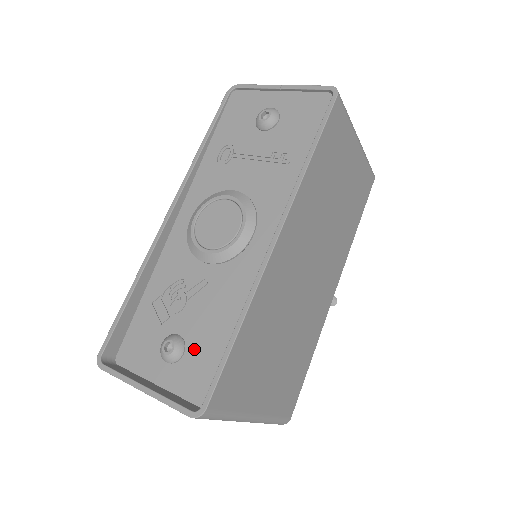
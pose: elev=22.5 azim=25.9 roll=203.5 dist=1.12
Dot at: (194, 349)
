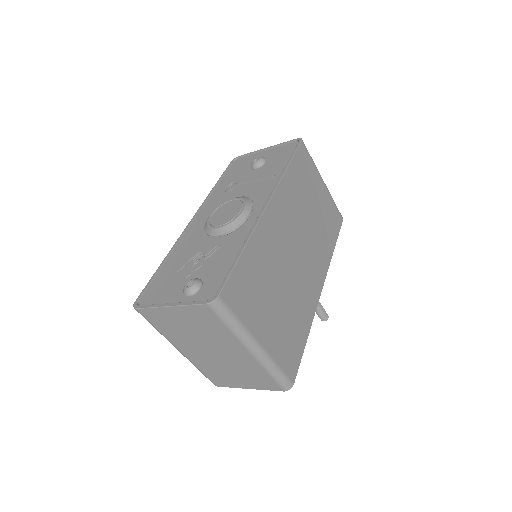
Dot at: (209, 282)
